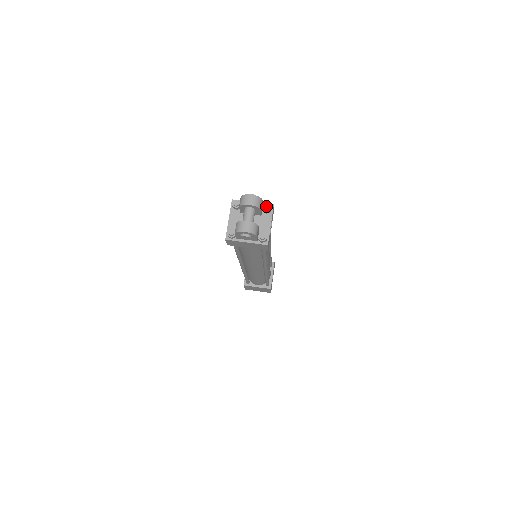
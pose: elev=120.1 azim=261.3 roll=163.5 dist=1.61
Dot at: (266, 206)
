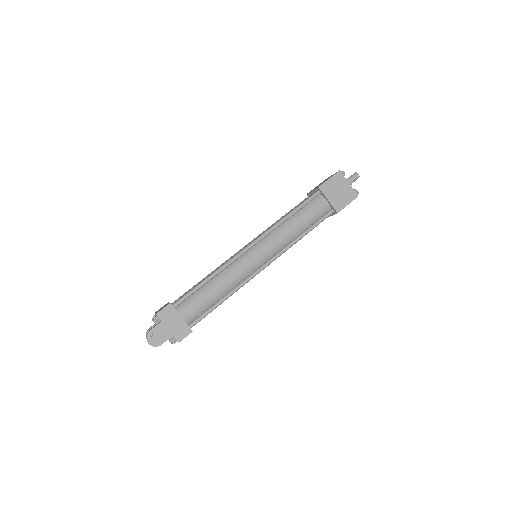
Dot at: (170, 342)
